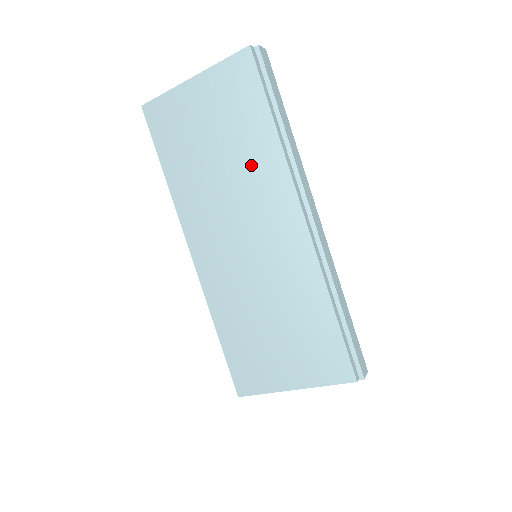
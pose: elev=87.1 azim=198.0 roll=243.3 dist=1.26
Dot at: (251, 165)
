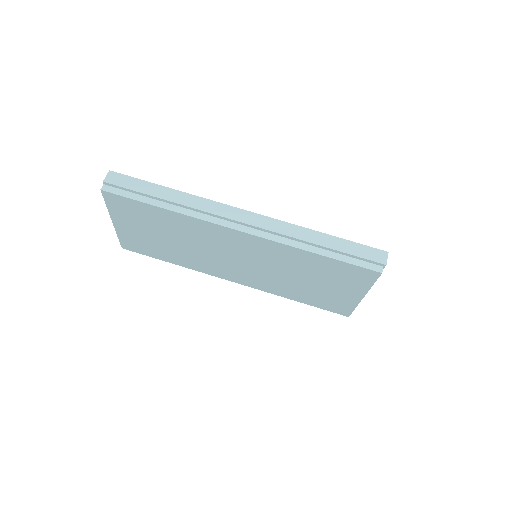
Dot at: (186, 232)
